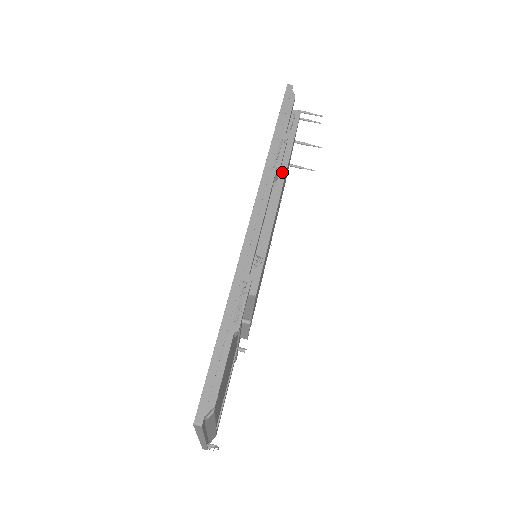
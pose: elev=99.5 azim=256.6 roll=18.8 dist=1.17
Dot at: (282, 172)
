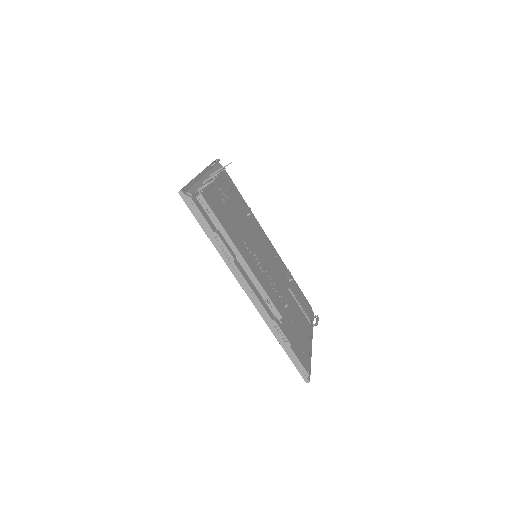
Dot at: (233, 247)
